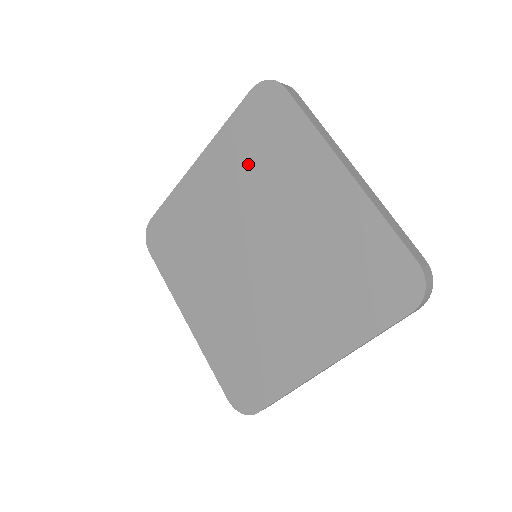
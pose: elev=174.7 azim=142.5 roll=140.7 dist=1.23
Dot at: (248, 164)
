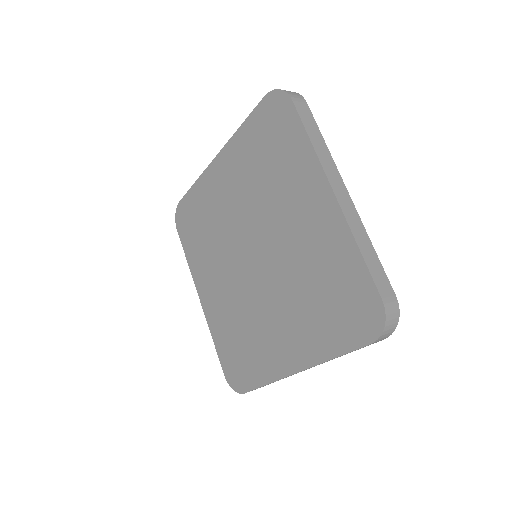
Dot at: (256, 169)
